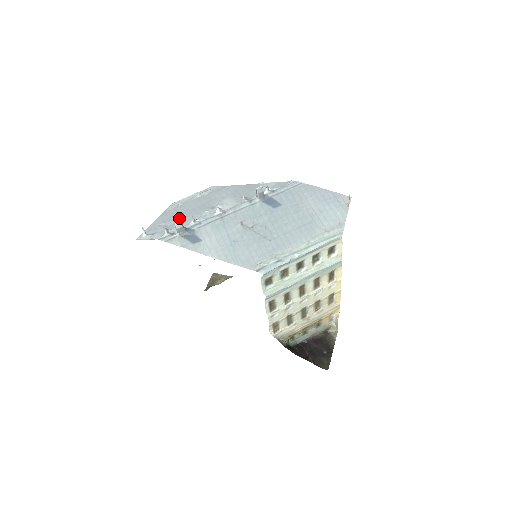
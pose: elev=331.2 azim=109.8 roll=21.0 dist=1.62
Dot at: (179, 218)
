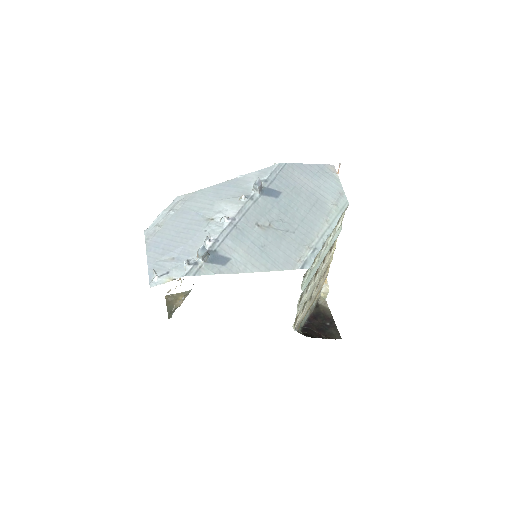
Dot at: (180, 244)
